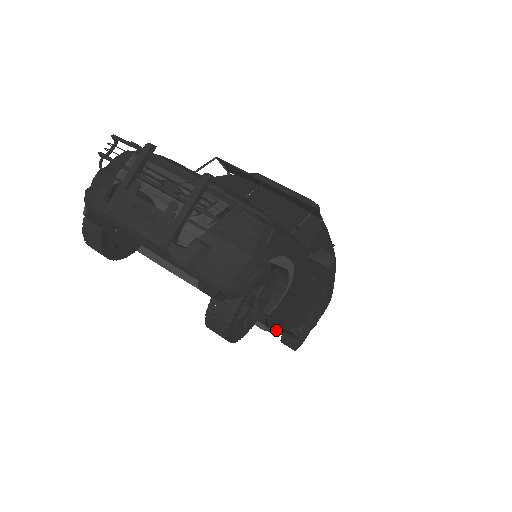
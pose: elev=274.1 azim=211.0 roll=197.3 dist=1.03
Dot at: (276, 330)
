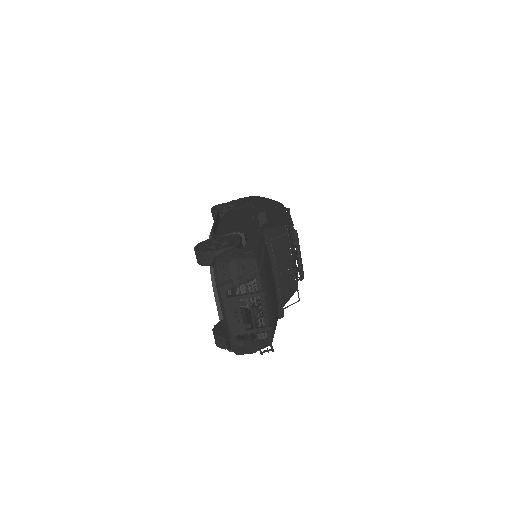
Dot at: occluded
